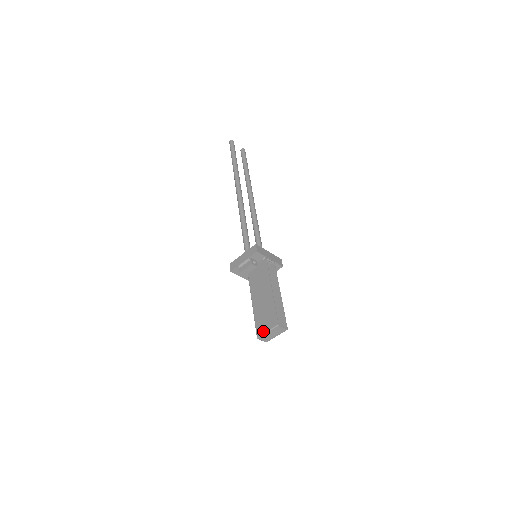
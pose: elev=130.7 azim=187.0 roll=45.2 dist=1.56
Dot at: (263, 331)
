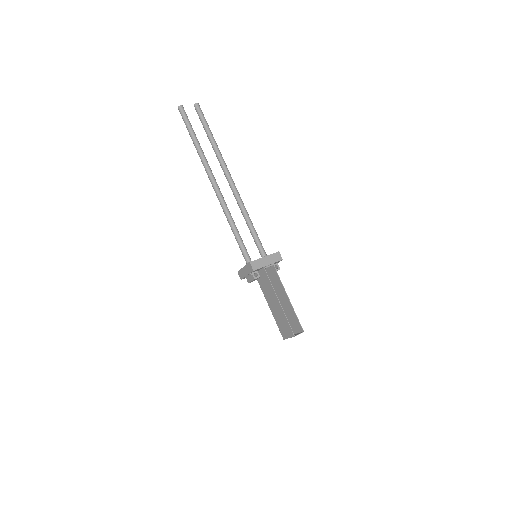
Dot at: (285, 336)
